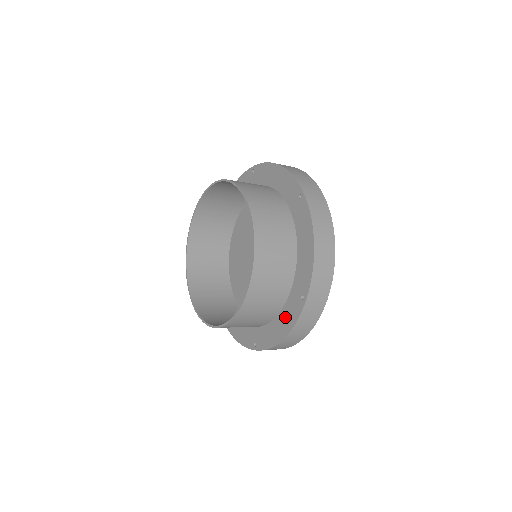
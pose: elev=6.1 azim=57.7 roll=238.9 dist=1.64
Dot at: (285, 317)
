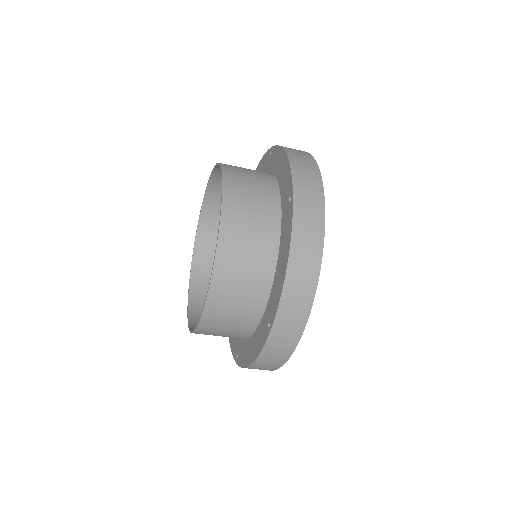
Dot at: (283, 242)
